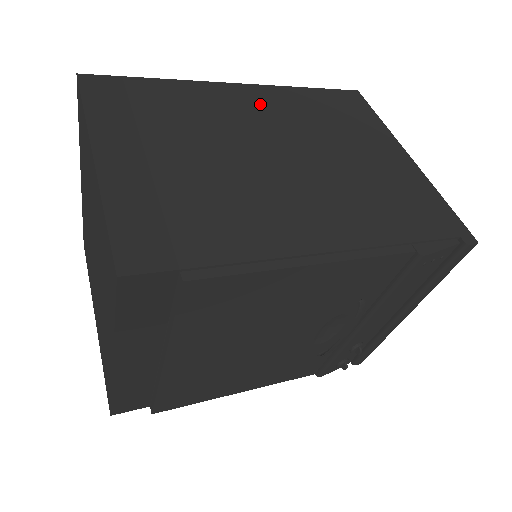
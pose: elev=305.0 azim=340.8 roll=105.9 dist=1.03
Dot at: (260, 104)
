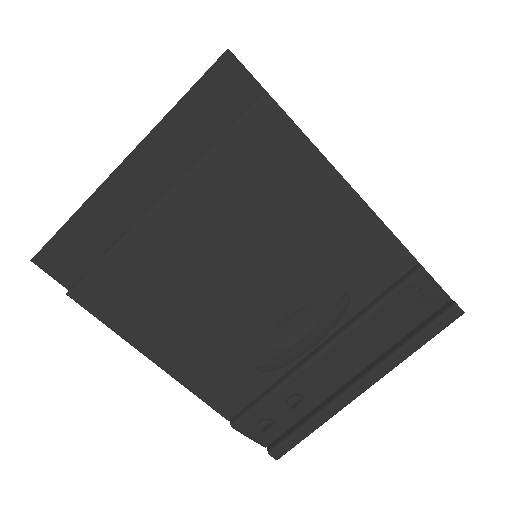
Dot at: occluded
